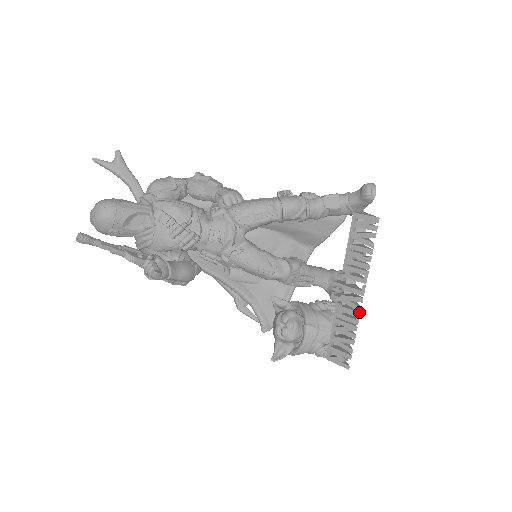
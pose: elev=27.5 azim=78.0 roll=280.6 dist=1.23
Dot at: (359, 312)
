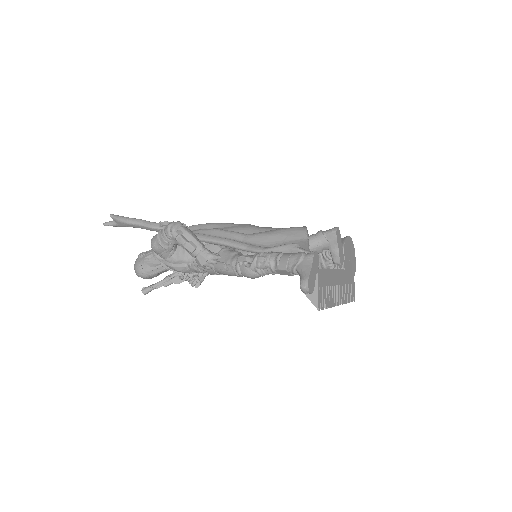
Dot at: (342, 303)
